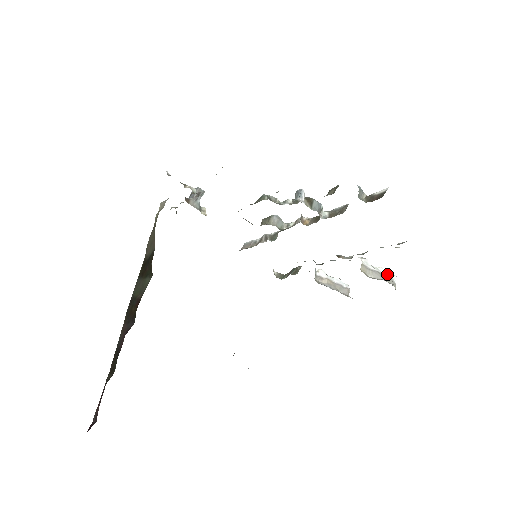
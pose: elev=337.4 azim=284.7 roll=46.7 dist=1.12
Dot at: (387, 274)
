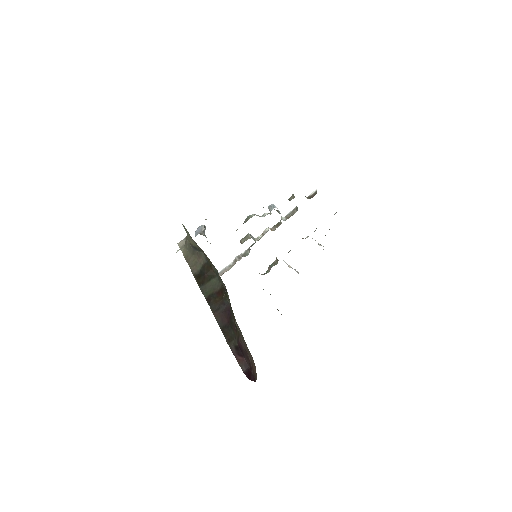
Dot at: occluded
